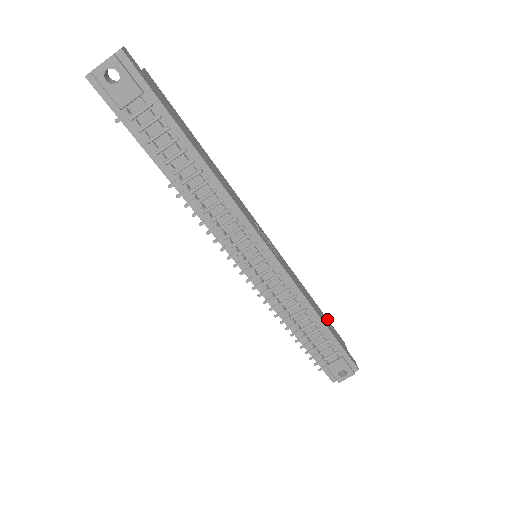
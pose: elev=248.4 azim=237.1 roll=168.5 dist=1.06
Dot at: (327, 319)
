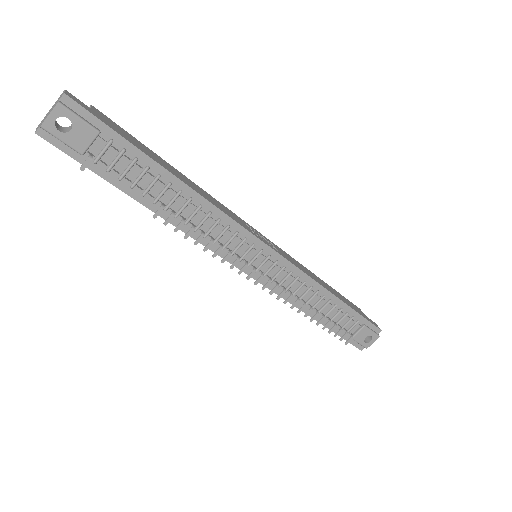
Dot at: (338, 293)
